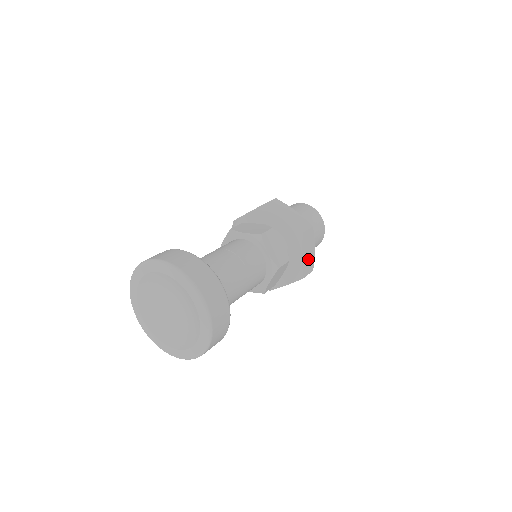
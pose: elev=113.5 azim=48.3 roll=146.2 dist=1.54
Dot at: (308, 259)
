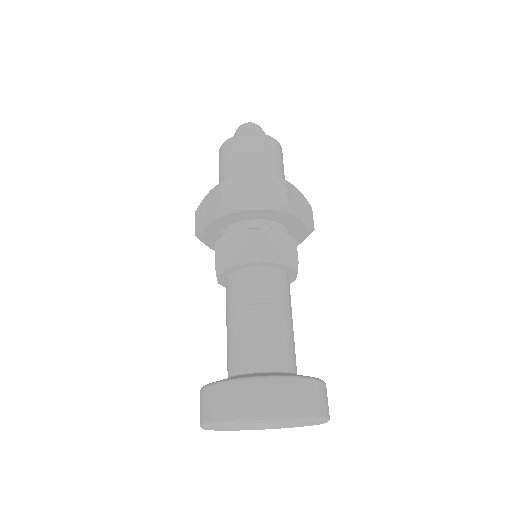
Dot at: (304, 210)
